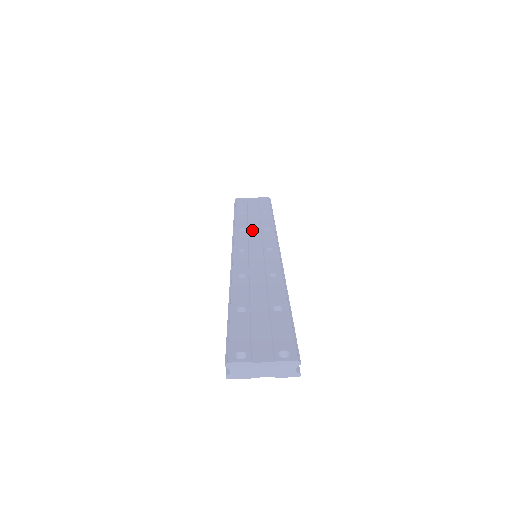
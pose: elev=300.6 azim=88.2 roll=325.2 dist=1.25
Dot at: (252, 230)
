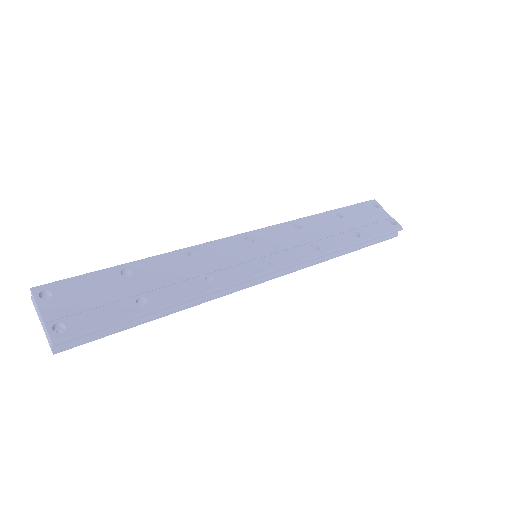
Dot at: (304, 235)
